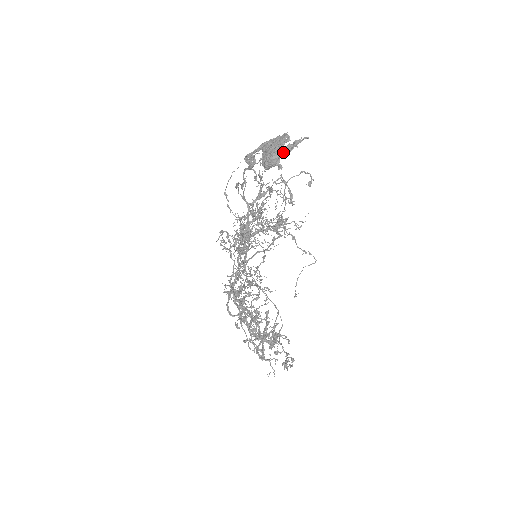
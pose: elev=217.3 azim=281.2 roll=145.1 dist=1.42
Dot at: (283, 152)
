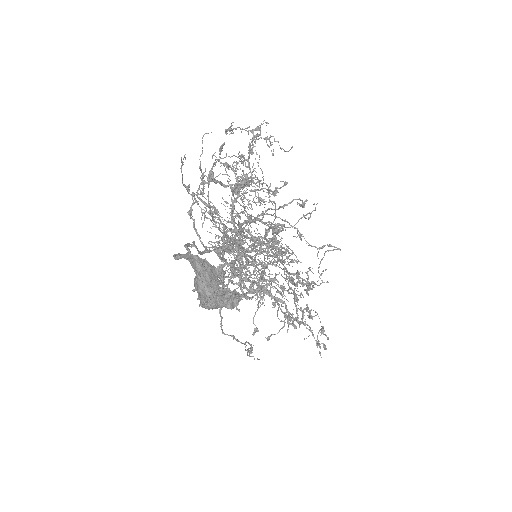
Dot at: (220, 307)
